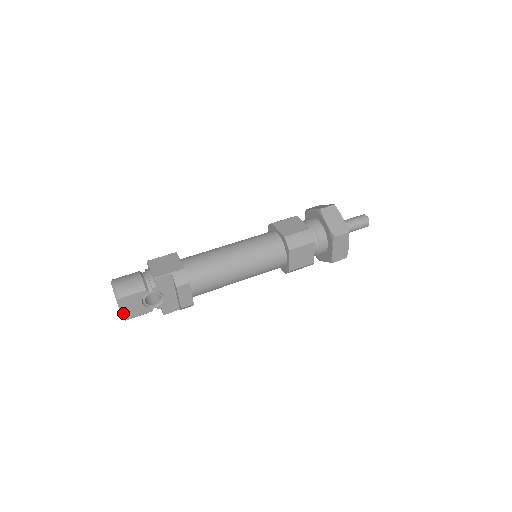
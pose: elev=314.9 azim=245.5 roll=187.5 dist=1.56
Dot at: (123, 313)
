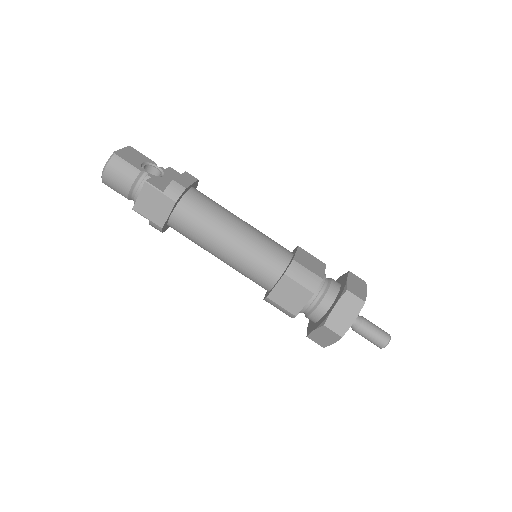
Dot at: occluded
